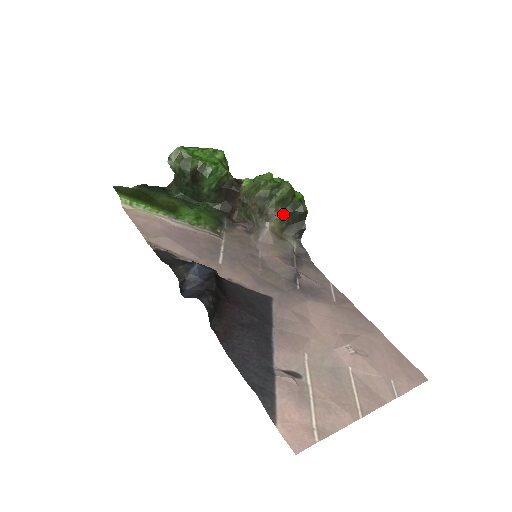
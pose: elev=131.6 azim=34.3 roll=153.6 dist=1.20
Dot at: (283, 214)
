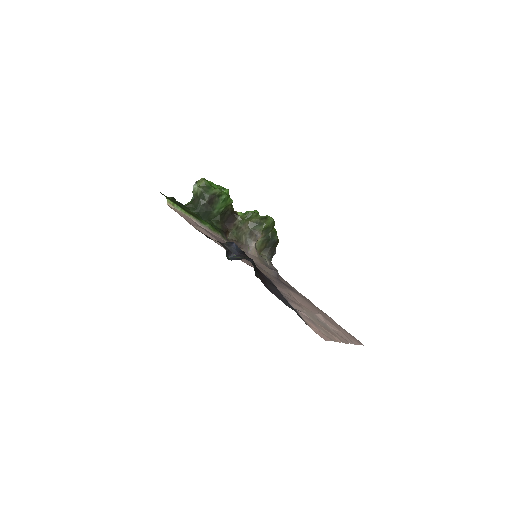
Dot at: (264, 239)
